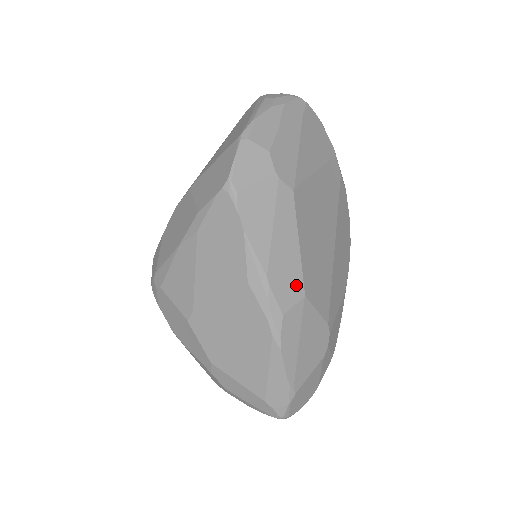
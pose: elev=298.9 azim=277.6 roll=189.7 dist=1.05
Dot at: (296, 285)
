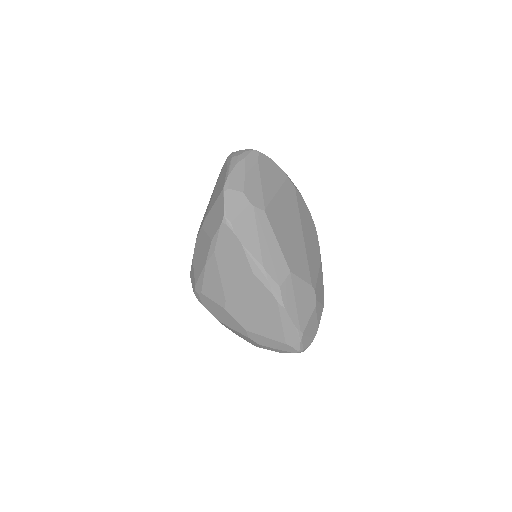
Dot at: (283, 267)
